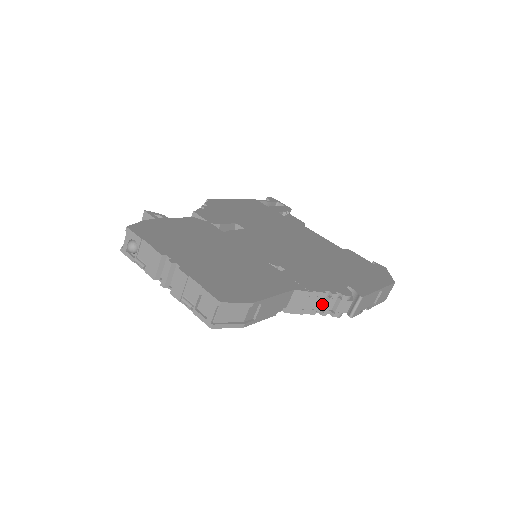
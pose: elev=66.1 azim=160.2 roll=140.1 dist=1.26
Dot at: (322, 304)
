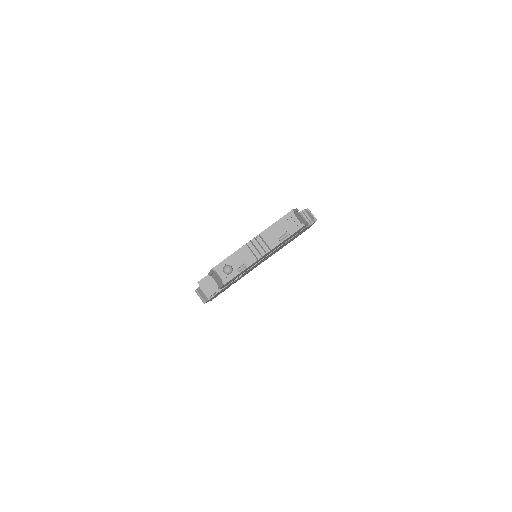
Dot at: occluded
